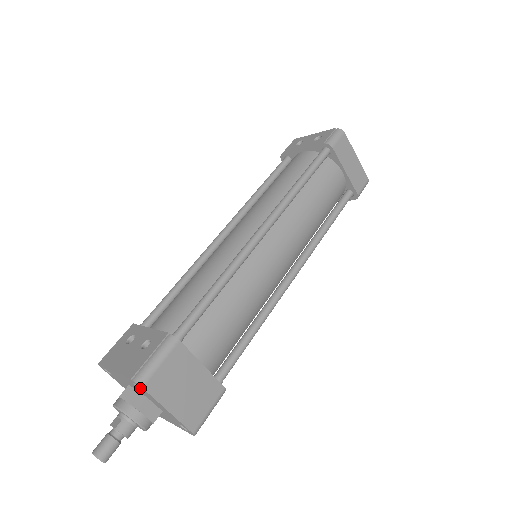
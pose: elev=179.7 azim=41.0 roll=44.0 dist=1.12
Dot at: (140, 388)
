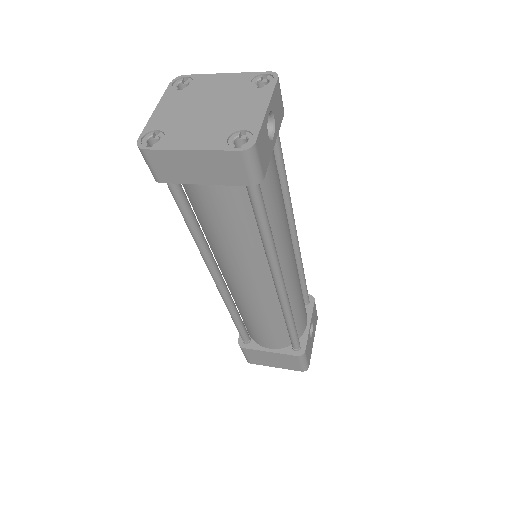
Dot at: occluded
